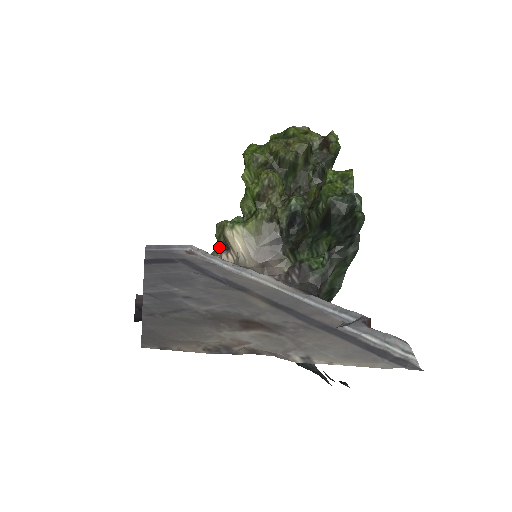
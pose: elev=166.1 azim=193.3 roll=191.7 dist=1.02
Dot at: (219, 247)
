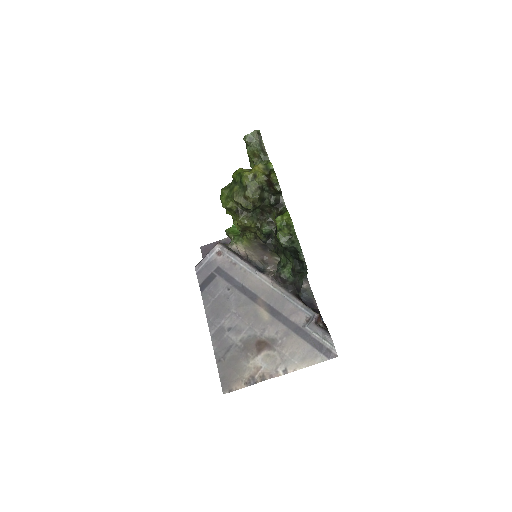
Dot at: occluded
